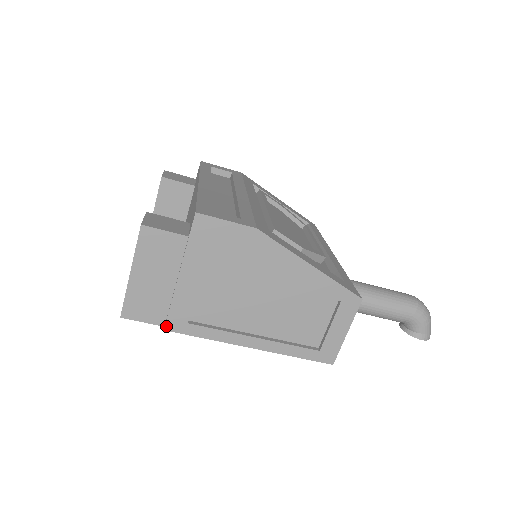
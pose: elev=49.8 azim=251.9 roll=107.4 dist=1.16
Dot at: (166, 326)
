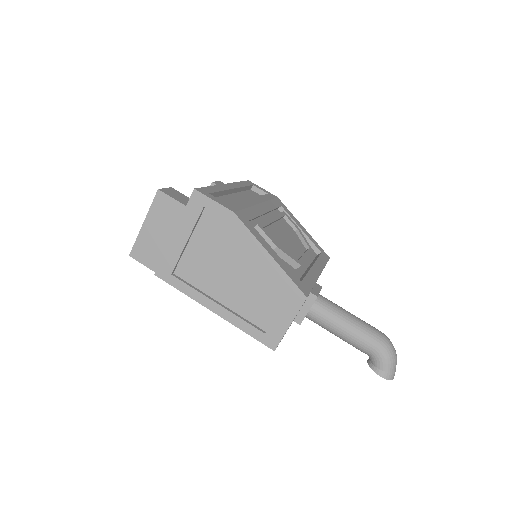
Dot at: (156, 272)
